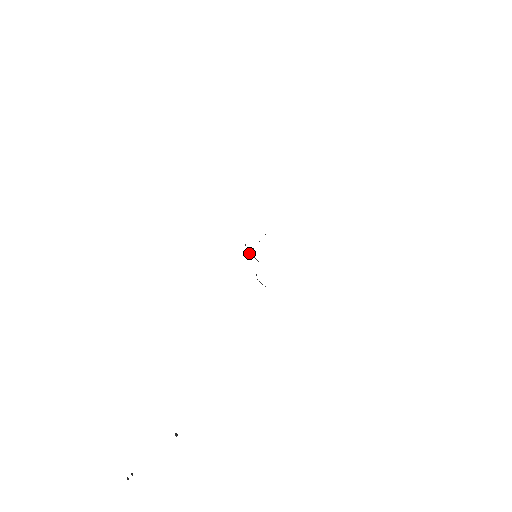
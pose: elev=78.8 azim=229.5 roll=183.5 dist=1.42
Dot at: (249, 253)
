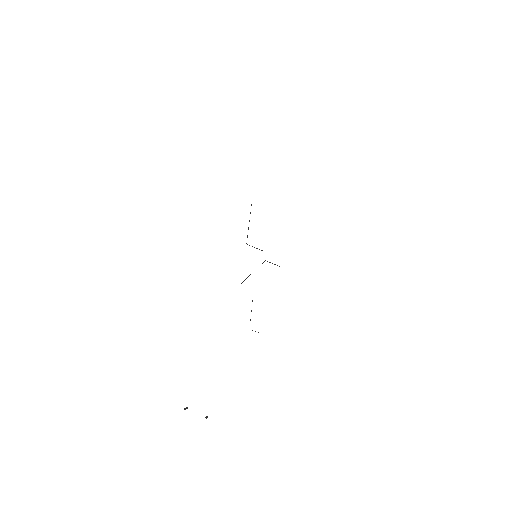
Dot at: occluded
